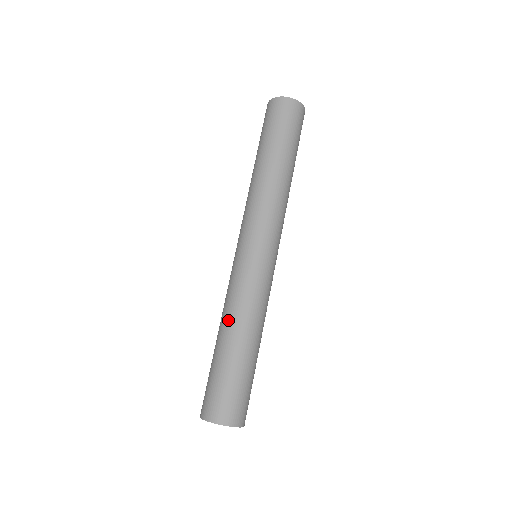
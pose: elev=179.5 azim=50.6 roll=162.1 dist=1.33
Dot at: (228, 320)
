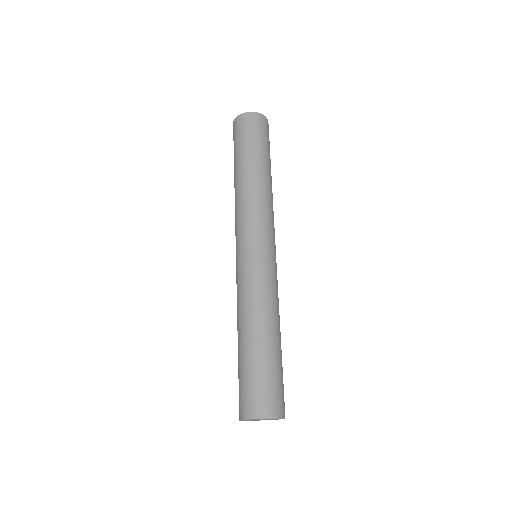
Dot at: (257, 316)
